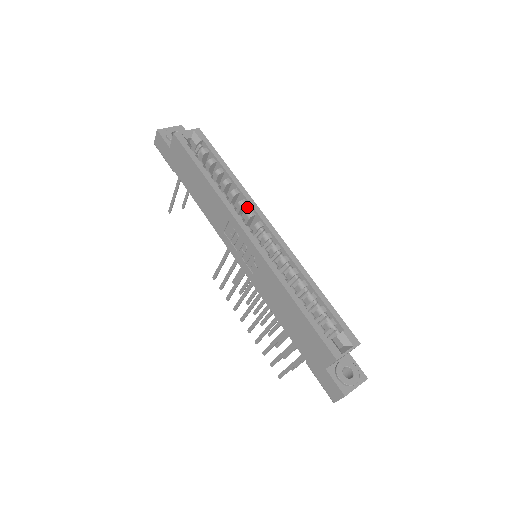
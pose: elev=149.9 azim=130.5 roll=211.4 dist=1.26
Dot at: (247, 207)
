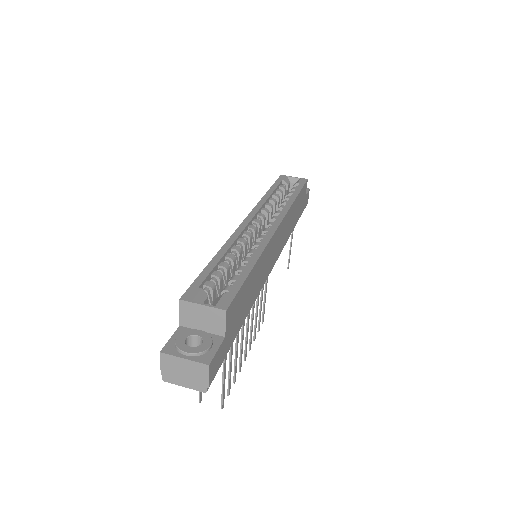
Dot at: occluded
